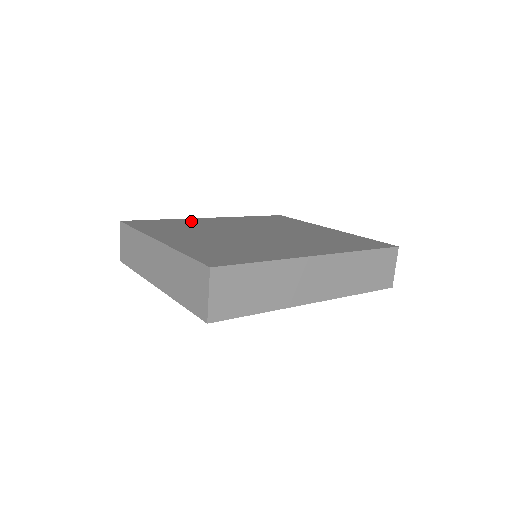
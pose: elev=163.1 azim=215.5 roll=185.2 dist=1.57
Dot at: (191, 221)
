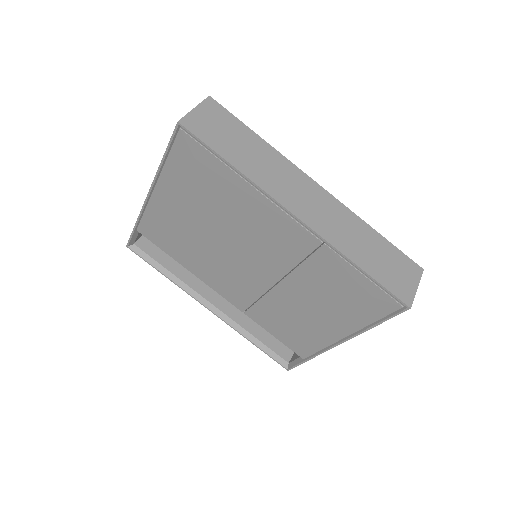
Dot at: occluded
